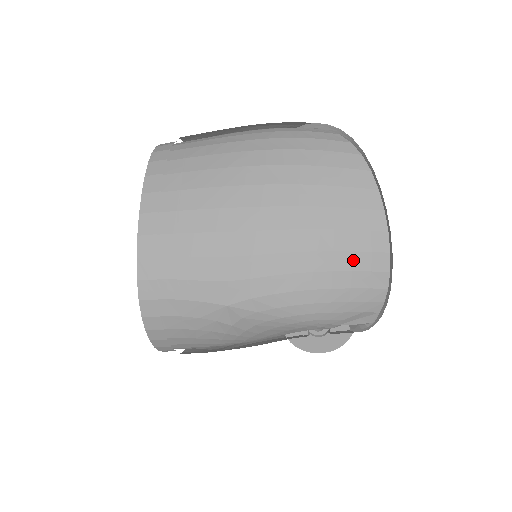
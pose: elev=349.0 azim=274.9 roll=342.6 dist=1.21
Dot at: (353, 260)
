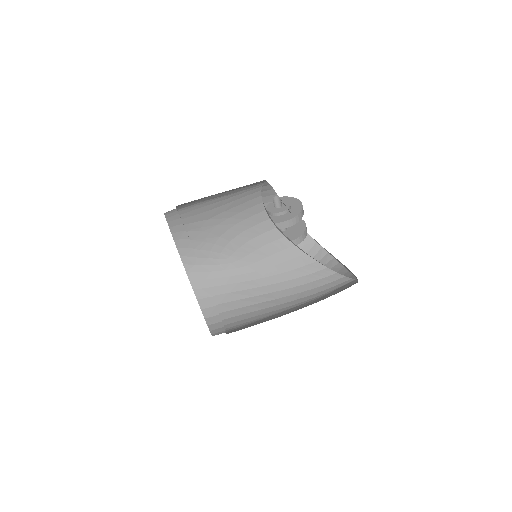
Dot at: occluded
